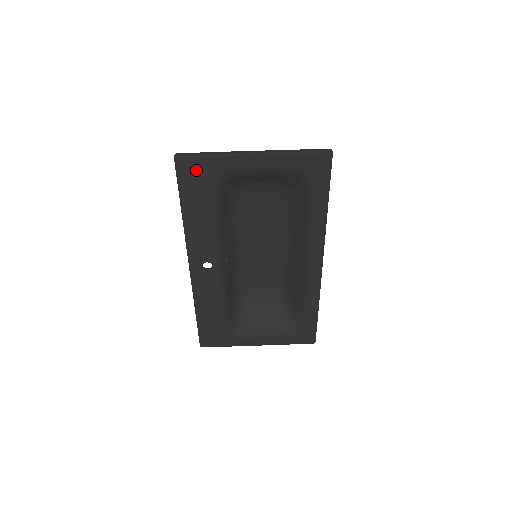
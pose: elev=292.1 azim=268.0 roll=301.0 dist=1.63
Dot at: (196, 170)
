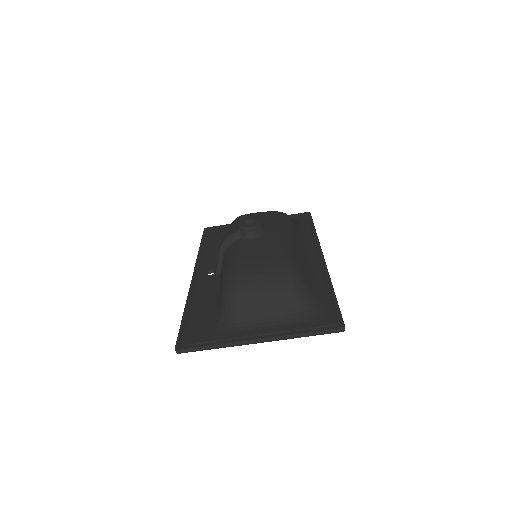
Dot at: occluded
